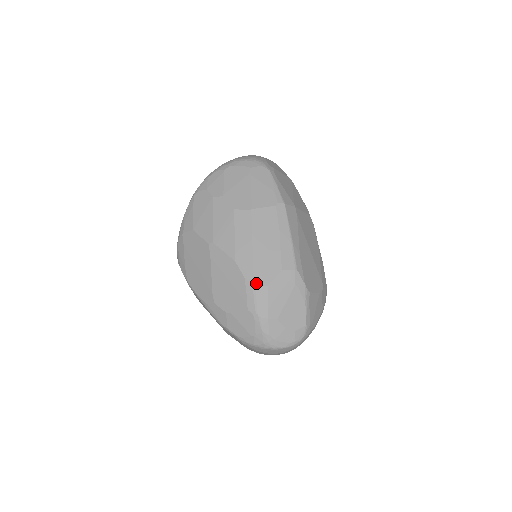
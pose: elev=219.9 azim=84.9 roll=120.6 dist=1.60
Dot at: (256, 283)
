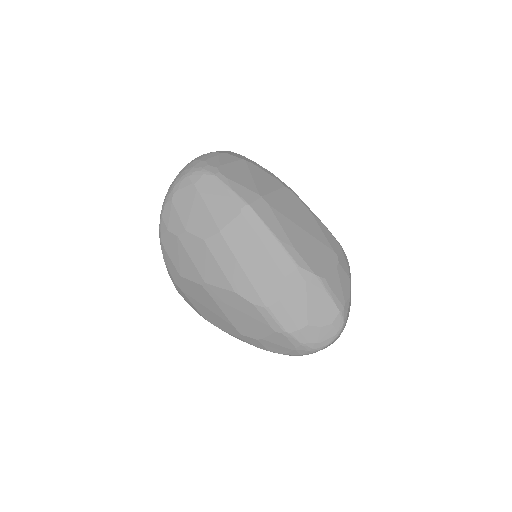
Dot at: (267, 304)
